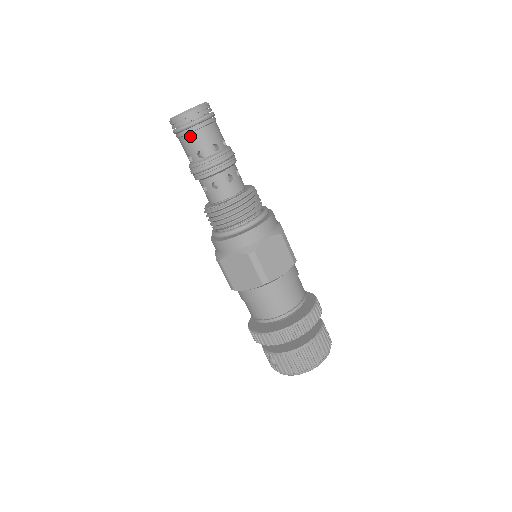
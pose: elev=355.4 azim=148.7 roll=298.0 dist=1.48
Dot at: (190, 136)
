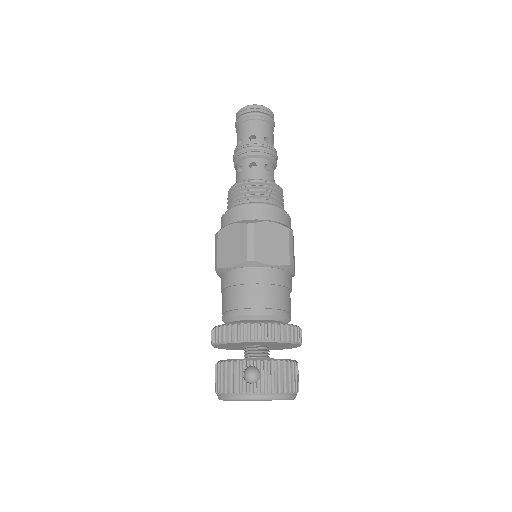
Dot at: (265, 123)
